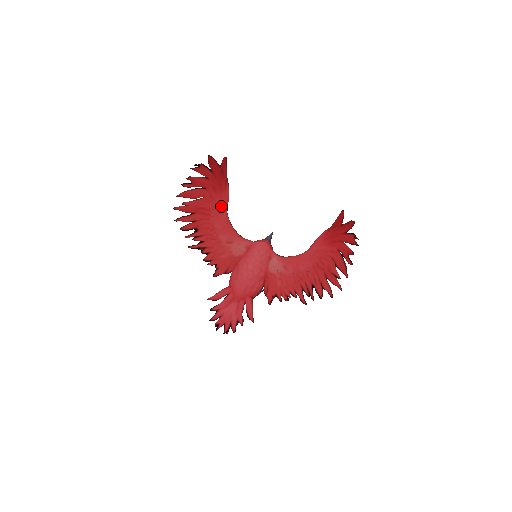
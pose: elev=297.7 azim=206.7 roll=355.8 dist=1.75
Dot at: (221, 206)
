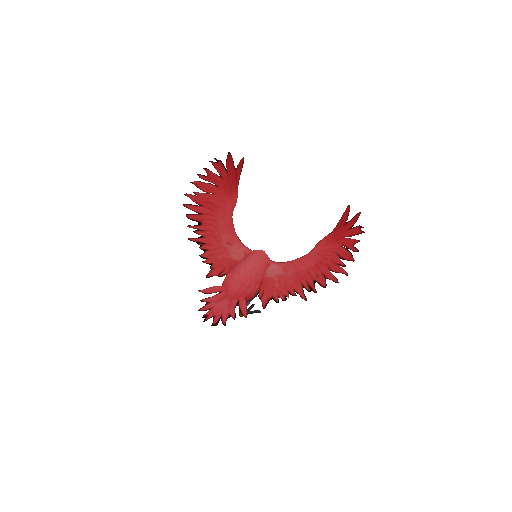
Dot at: (228, 207)
